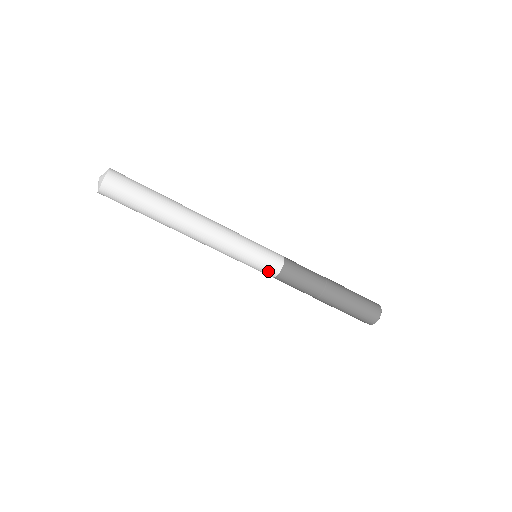
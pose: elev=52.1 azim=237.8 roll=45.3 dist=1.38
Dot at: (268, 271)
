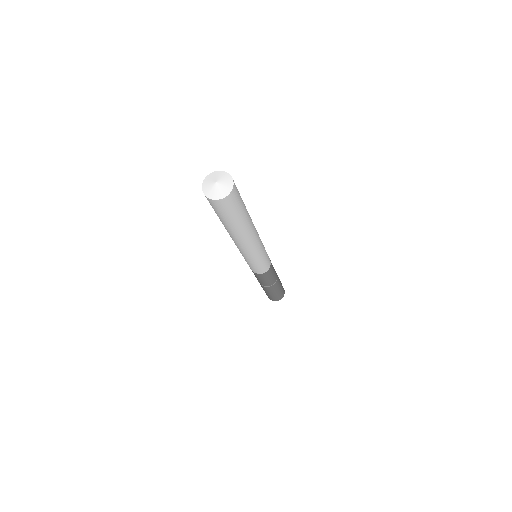
Dot at: (256, 271)
